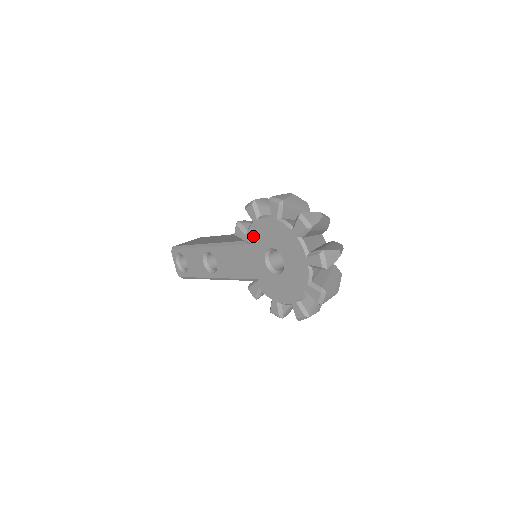
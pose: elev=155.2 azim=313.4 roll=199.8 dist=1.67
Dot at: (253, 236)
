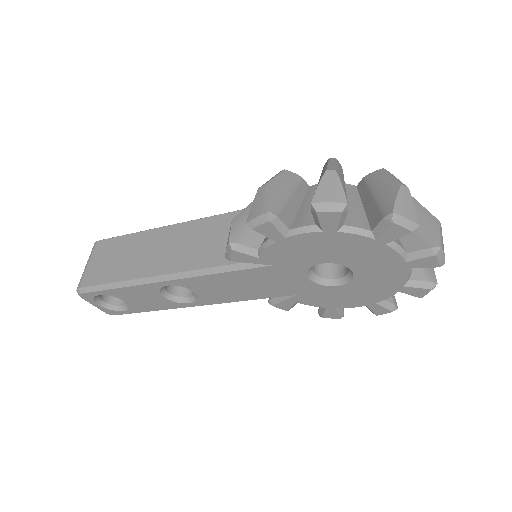
Dot at: (278, 257)
